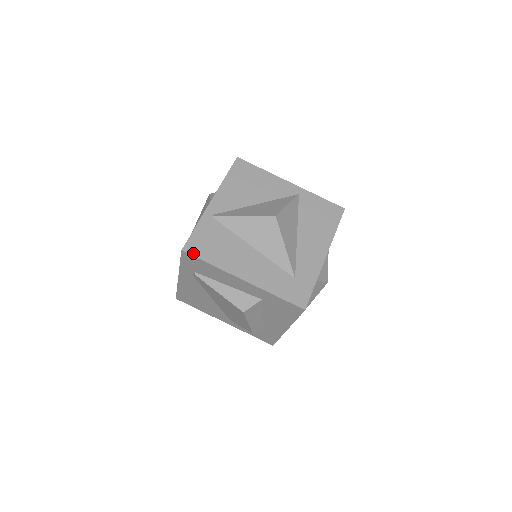
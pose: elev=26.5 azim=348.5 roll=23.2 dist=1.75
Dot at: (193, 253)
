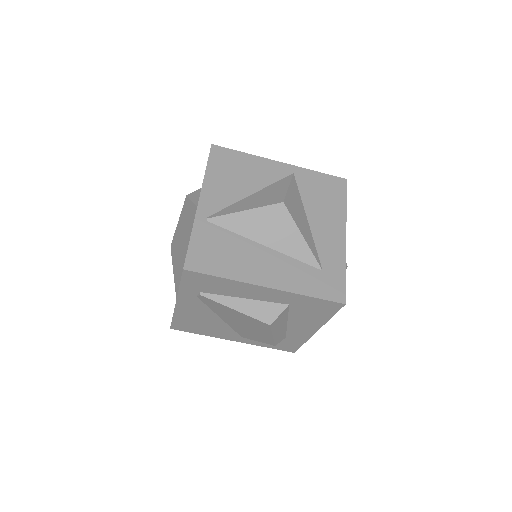
Dot at: (198, 269)
